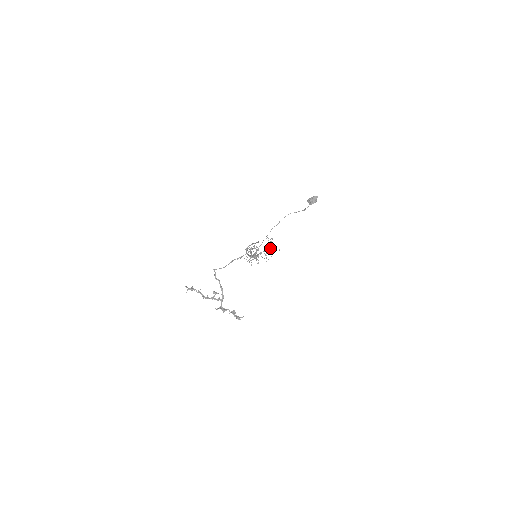
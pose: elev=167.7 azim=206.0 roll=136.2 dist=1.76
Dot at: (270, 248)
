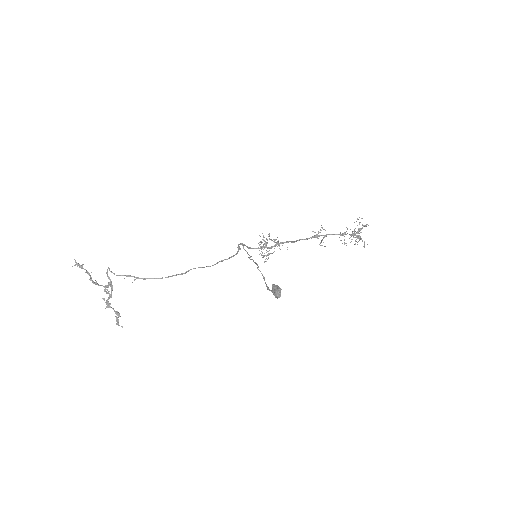
Dot at: (352, 235)
